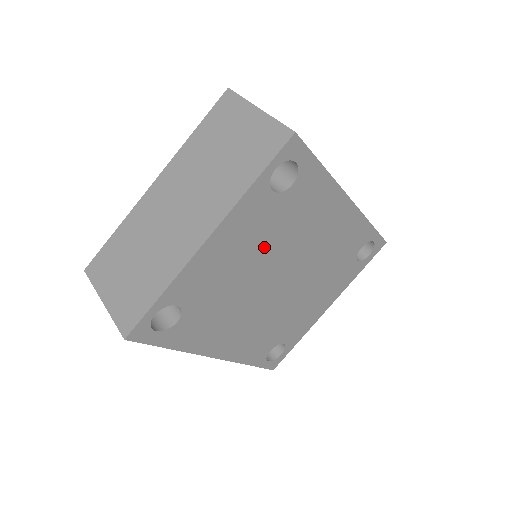
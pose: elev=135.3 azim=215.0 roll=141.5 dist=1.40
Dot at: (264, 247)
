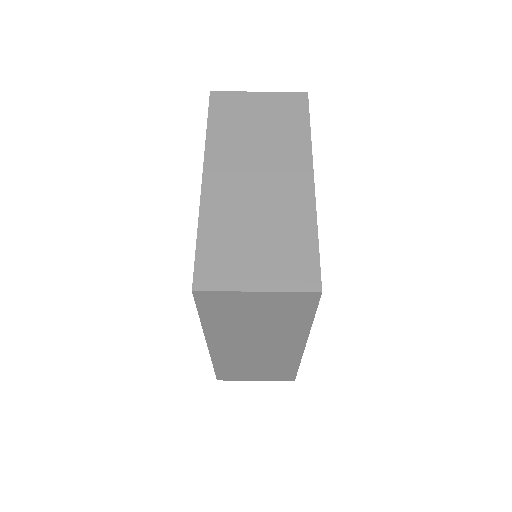
Dot at: occluded
